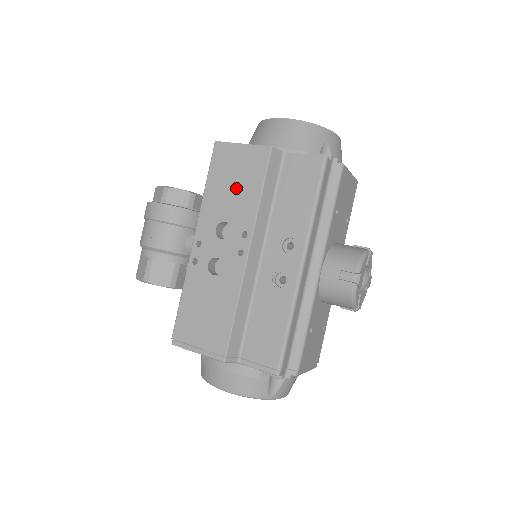
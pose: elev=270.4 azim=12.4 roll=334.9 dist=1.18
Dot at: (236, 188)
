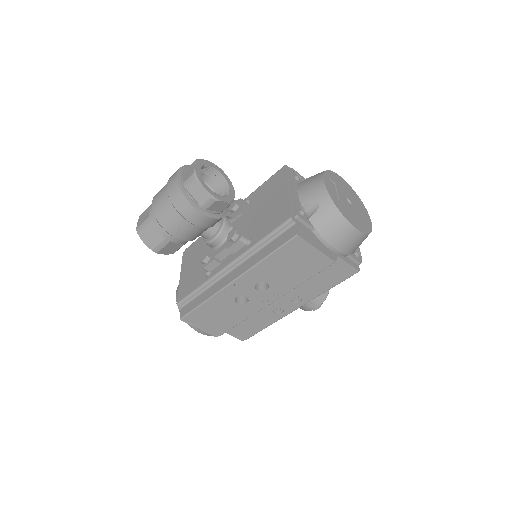
Dot at: (290, 271)
